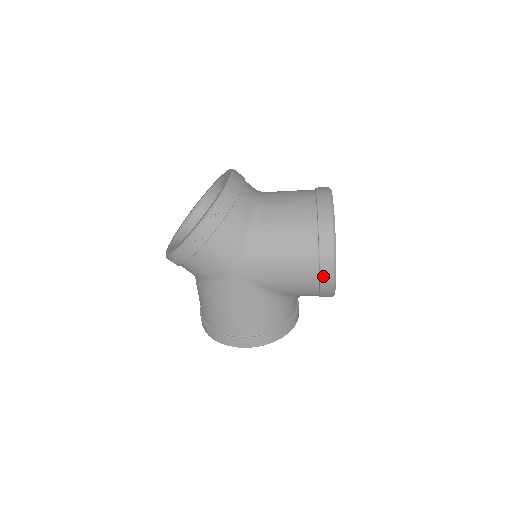
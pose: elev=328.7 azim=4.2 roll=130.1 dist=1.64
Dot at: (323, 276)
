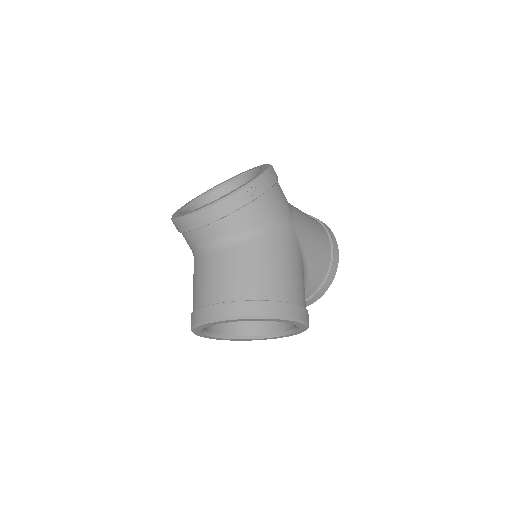
Dot at: (334, 252)
